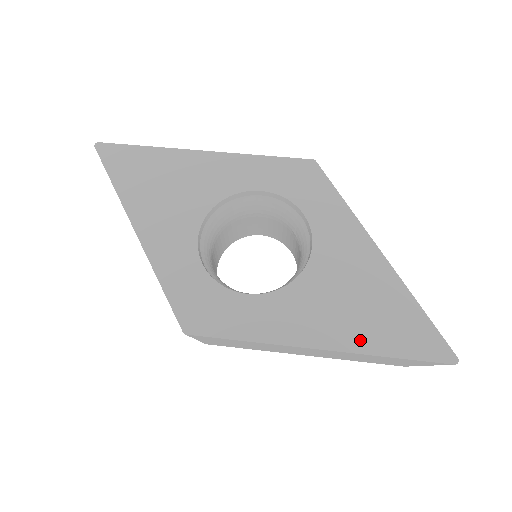
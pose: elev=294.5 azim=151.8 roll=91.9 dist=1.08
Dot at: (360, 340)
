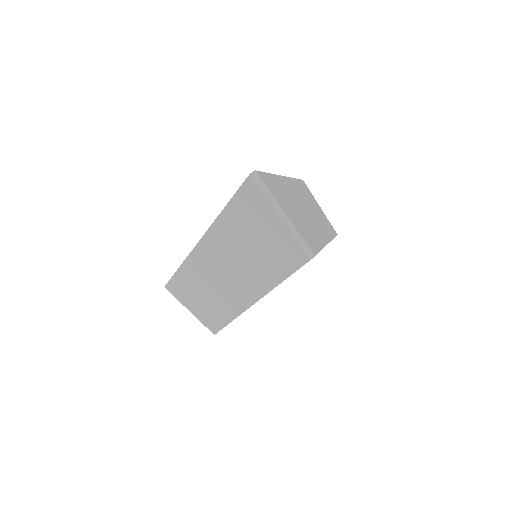
Dot at: occluded
